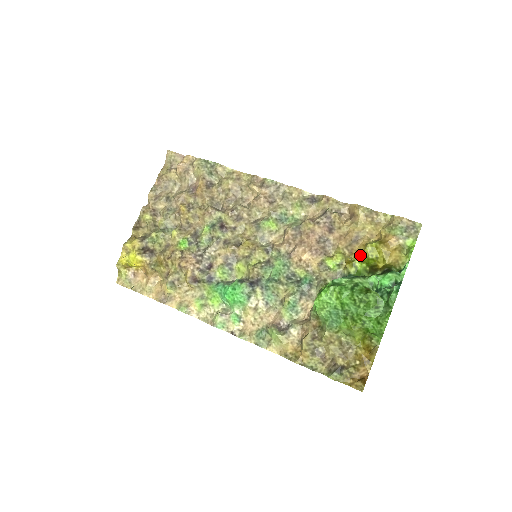
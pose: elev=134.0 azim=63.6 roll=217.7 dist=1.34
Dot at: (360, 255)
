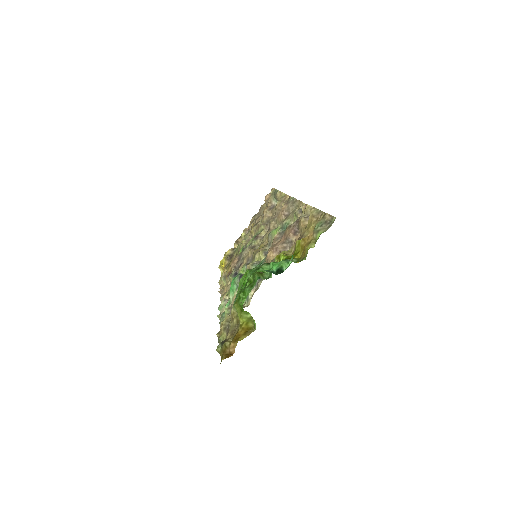
Dot at: occluded
